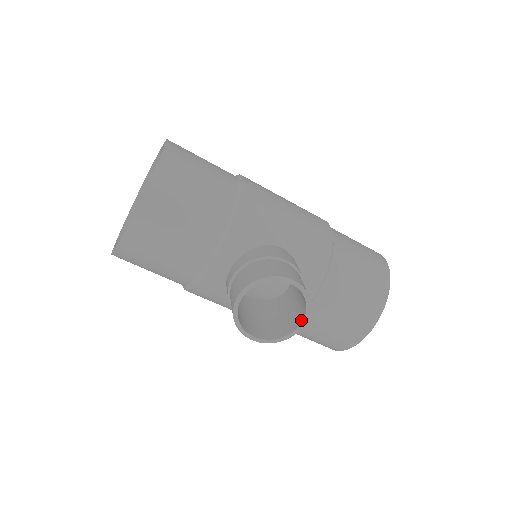
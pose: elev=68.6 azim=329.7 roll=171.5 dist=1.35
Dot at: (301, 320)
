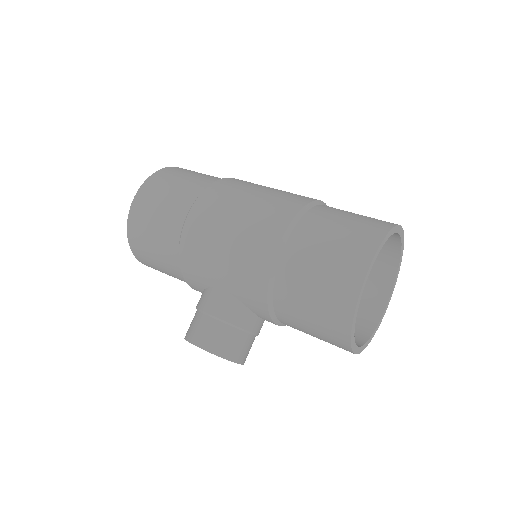
Dot at: (237, 360)
